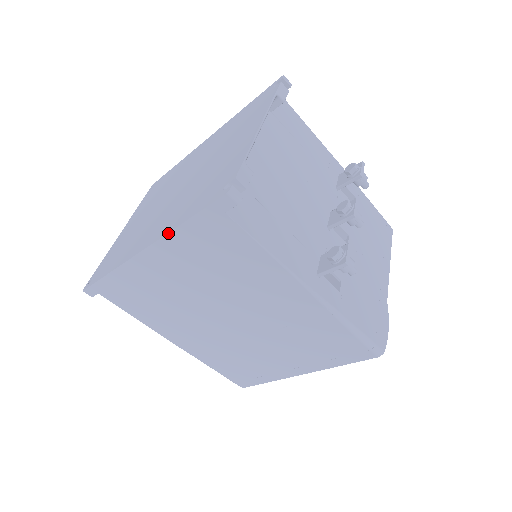
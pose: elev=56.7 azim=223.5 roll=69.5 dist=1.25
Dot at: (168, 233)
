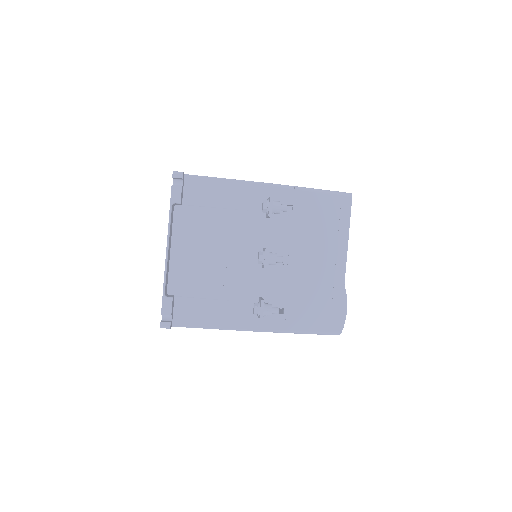
Dot at: occluded
